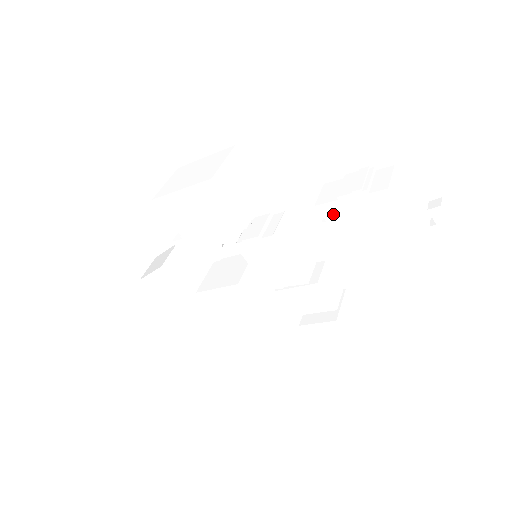
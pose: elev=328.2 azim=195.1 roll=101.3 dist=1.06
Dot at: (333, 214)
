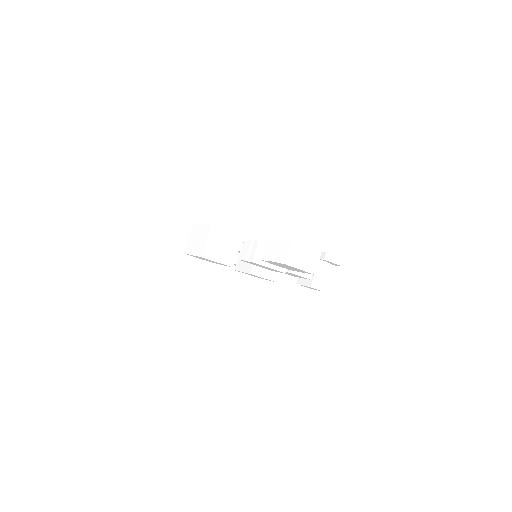
Dot at: occluded
